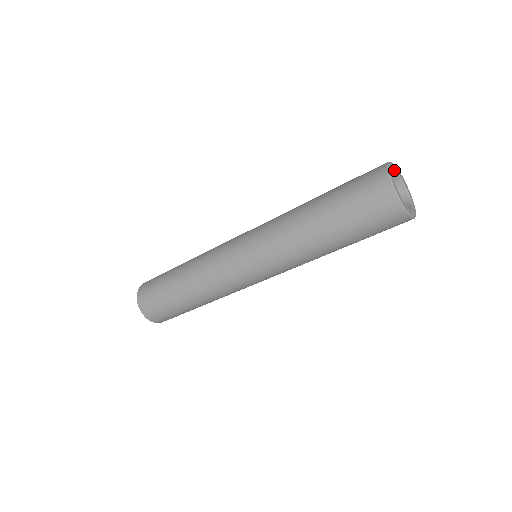
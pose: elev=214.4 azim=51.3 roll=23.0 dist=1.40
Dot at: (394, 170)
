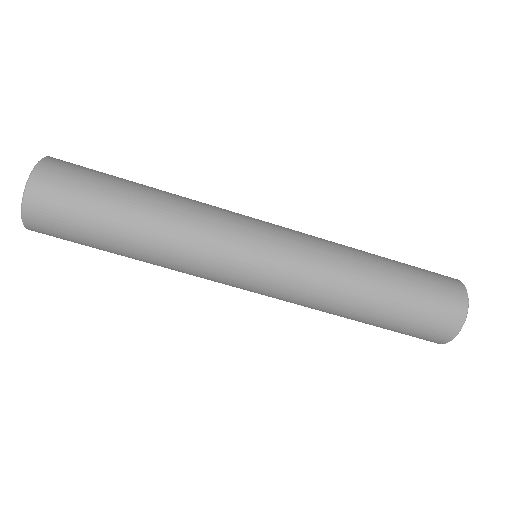
Dot at: occluded
